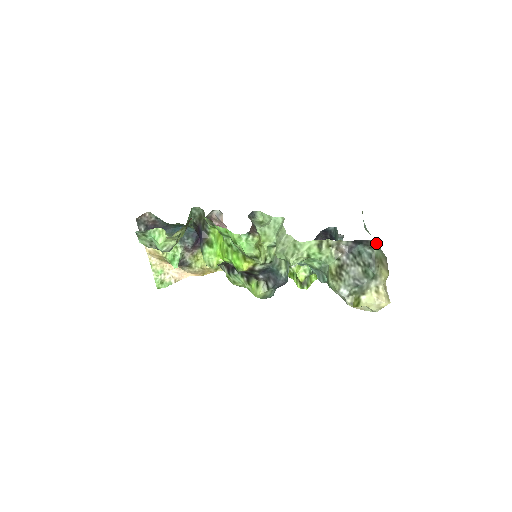
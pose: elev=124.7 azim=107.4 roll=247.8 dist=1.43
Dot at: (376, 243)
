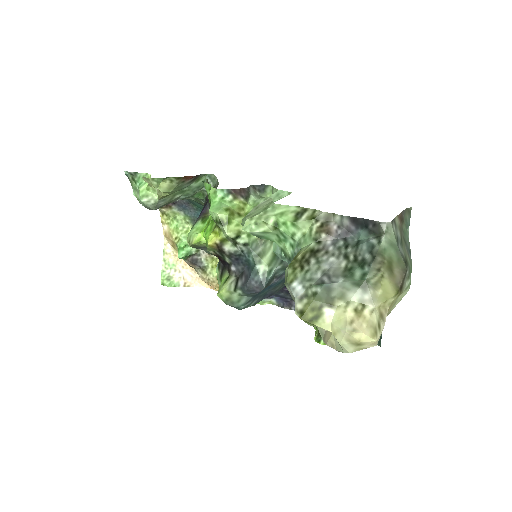
Dot at: (391, 233)
